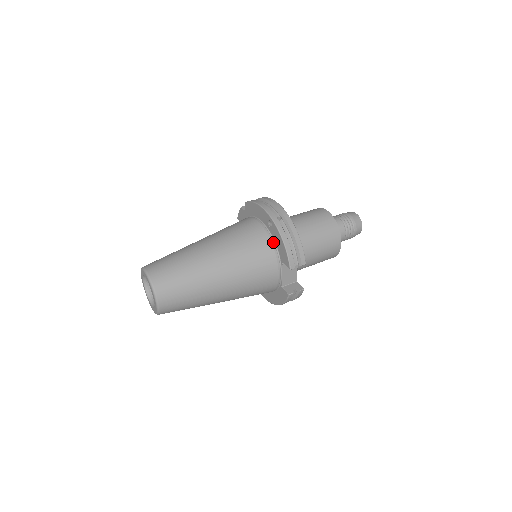
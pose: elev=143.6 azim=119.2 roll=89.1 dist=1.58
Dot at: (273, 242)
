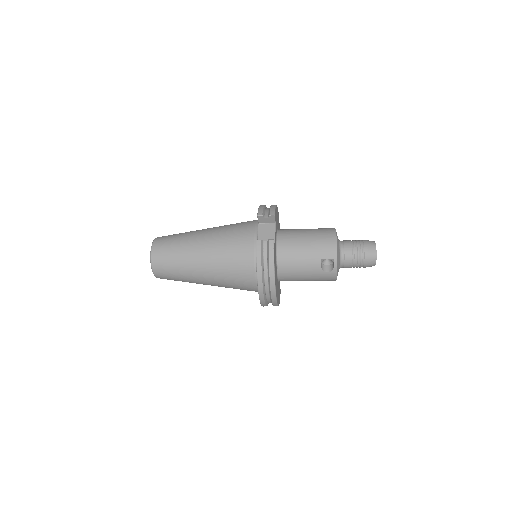
Dot at: occluded
